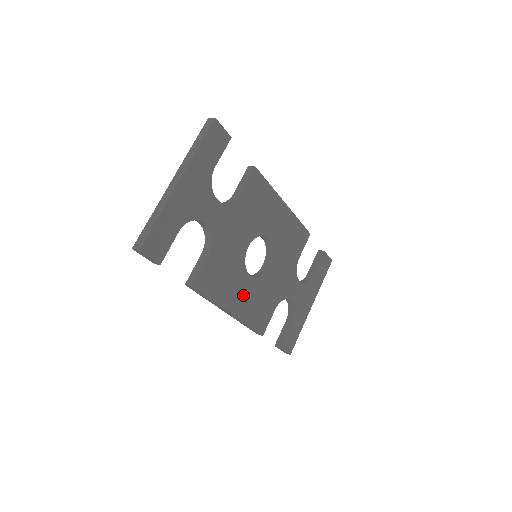
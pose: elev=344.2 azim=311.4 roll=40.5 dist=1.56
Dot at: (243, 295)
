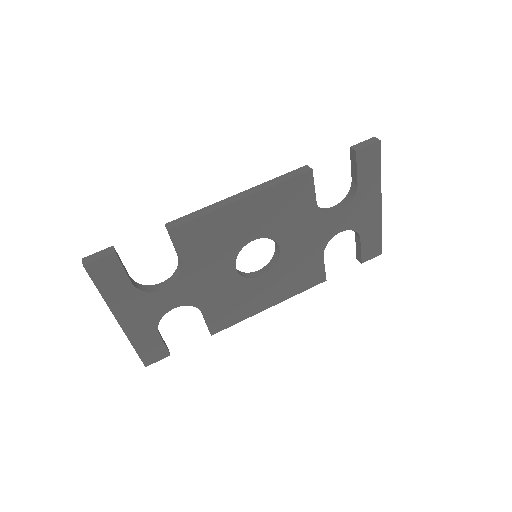
Dot at: (270, 289)
